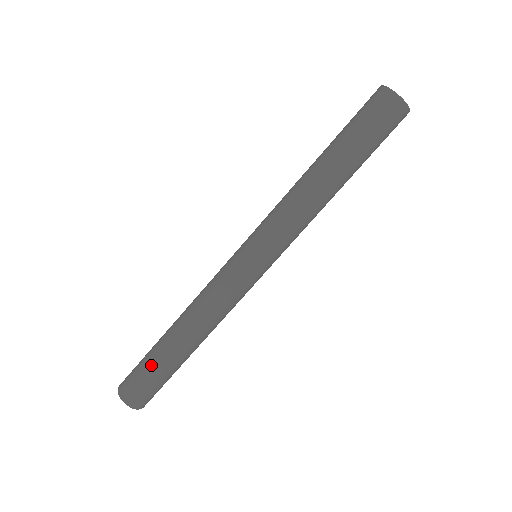
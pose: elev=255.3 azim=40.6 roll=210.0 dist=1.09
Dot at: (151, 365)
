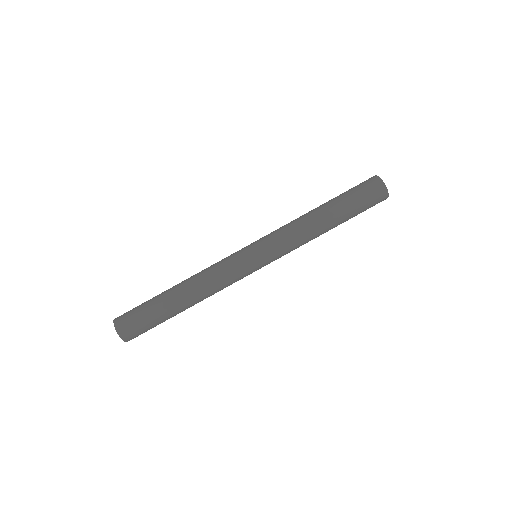
Dot at: (155, 317)
